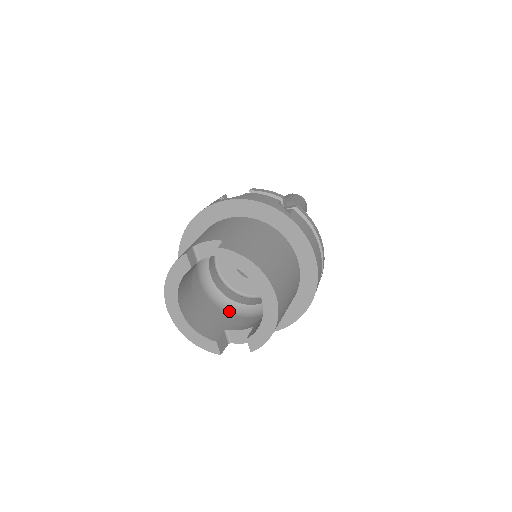
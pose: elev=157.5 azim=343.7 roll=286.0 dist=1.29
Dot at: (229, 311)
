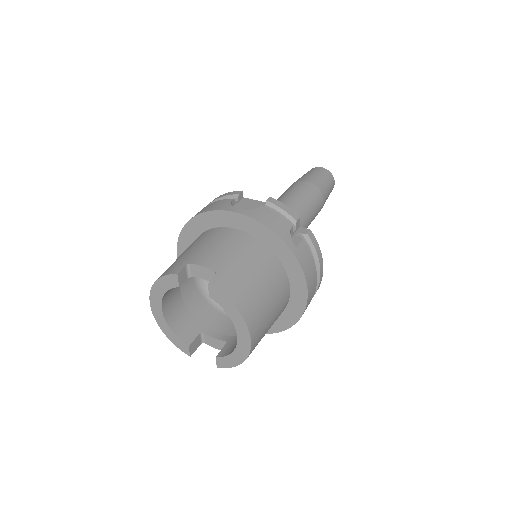
Dot at: (213, 304)
